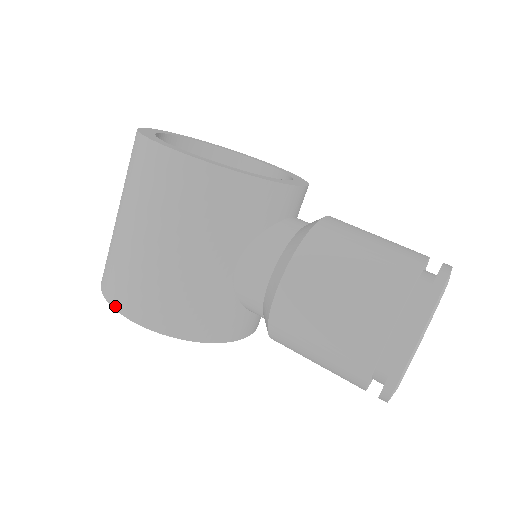
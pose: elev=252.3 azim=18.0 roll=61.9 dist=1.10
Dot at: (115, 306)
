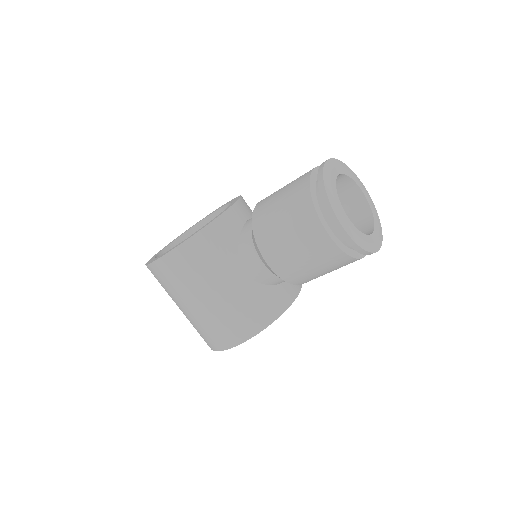
Dot at: (221, 349)
